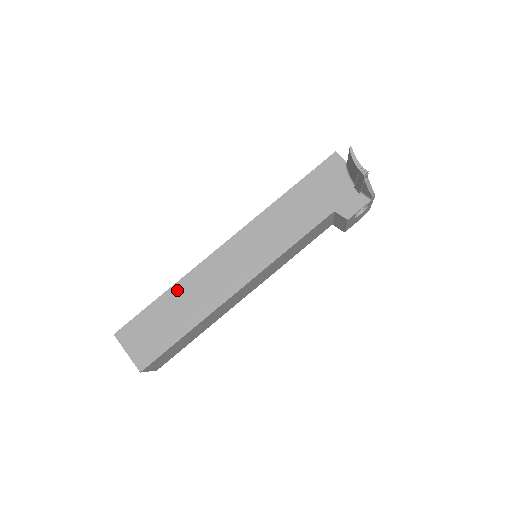
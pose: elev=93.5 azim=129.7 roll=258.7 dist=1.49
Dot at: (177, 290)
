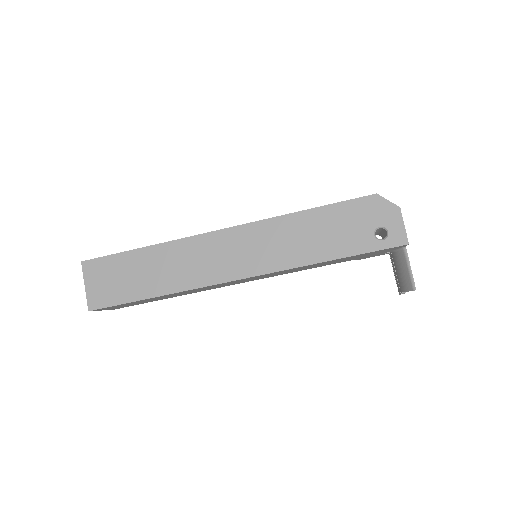
Dot at: (168, 295)
